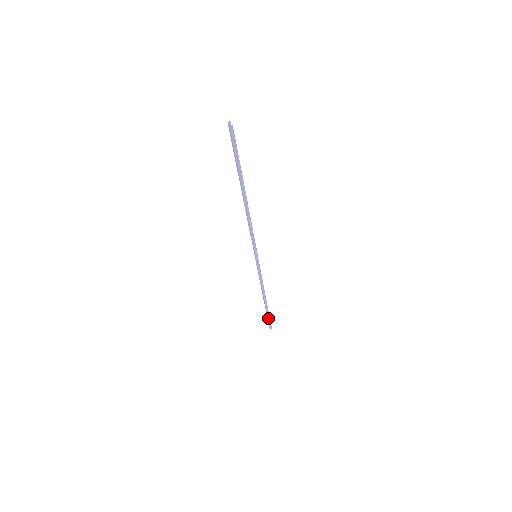
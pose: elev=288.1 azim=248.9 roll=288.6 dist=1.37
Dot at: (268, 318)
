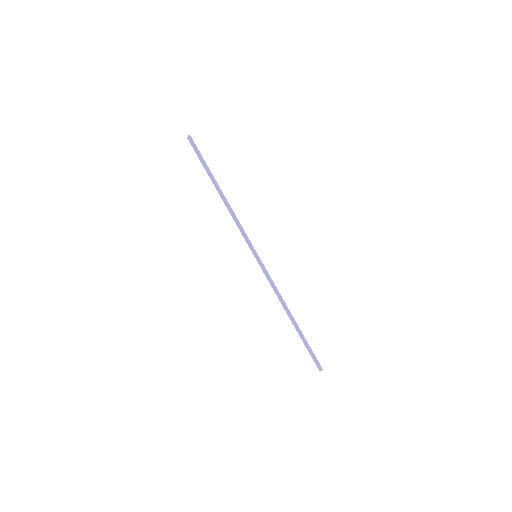
Dot at: (309, 349)
